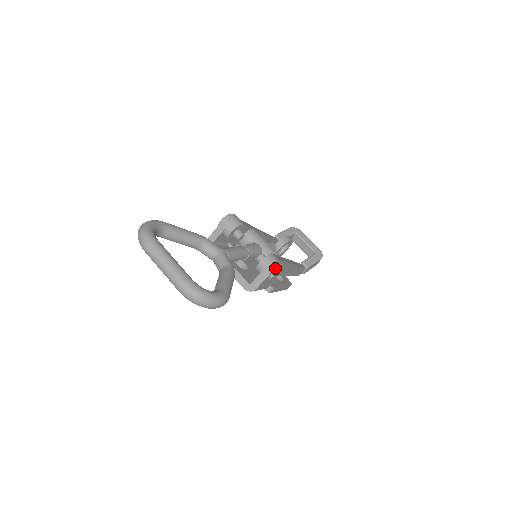
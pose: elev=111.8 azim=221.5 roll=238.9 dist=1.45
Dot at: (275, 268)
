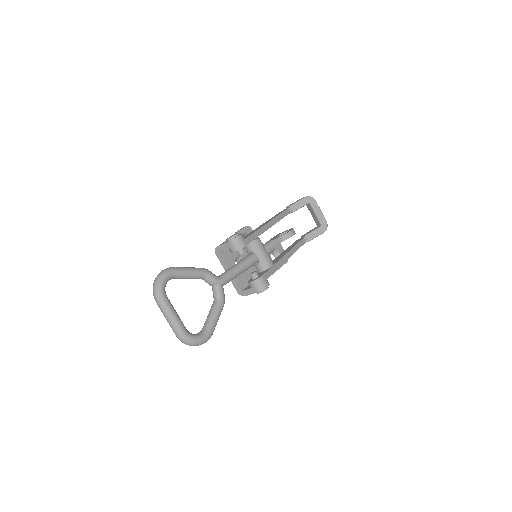
Dot at: (260, 290)
